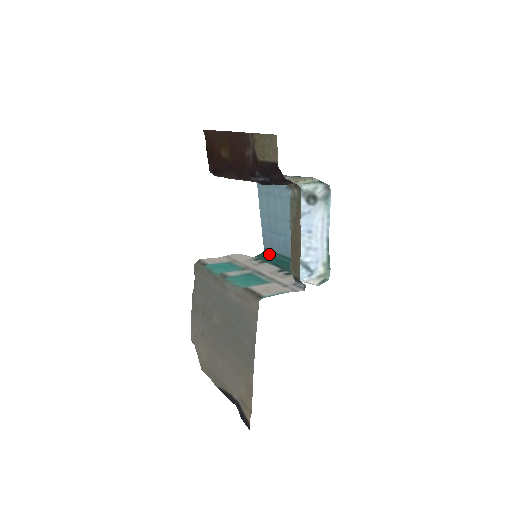
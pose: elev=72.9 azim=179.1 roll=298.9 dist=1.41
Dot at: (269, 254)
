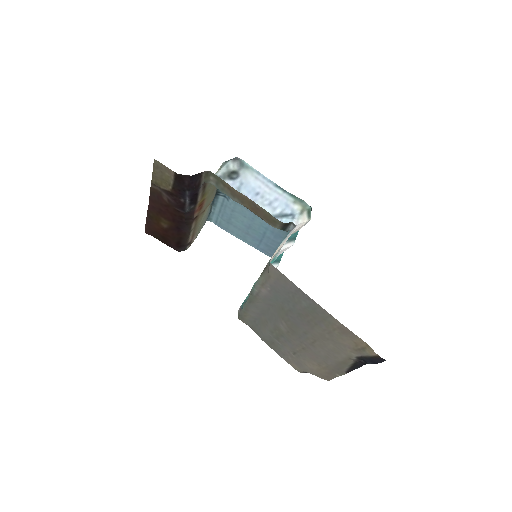
Dot at: occluded
